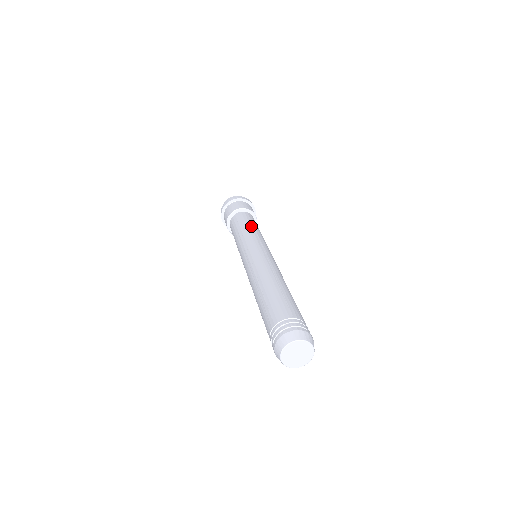
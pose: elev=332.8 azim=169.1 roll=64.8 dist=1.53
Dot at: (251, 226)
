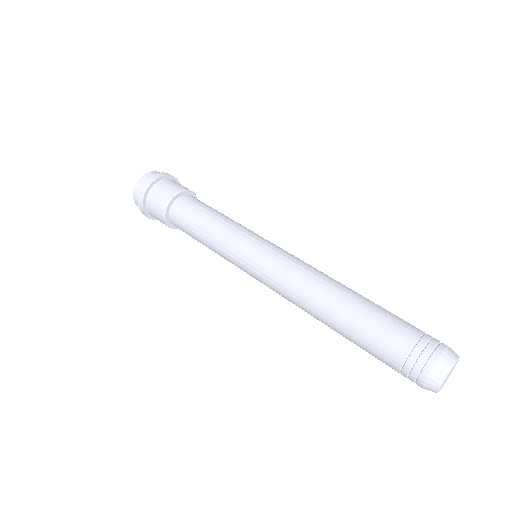
Dot at: occluded
